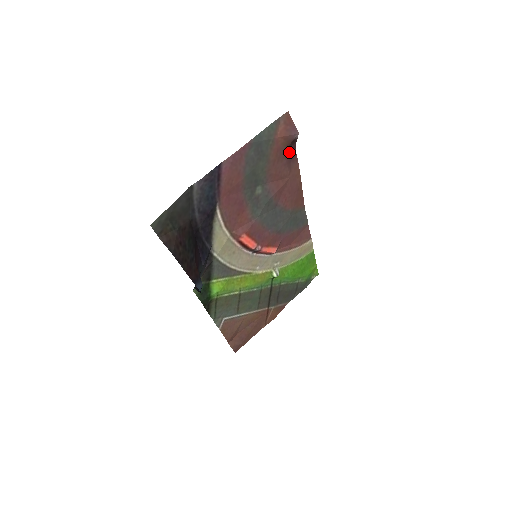
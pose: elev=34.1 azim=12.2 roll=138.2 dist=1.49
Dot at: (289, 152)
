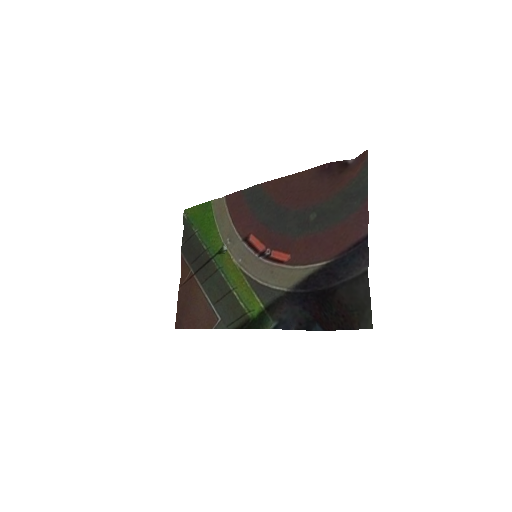
Dot at: (329, 170)
